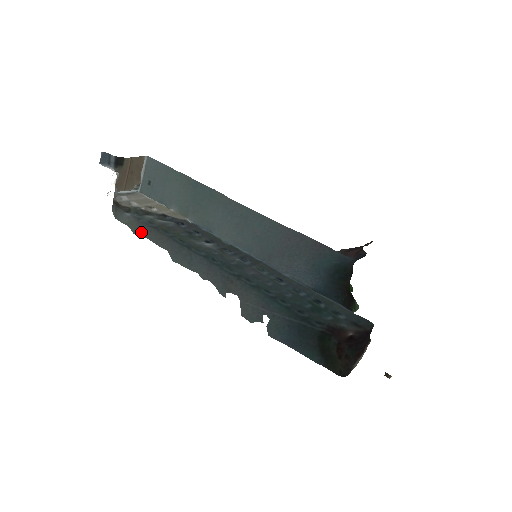
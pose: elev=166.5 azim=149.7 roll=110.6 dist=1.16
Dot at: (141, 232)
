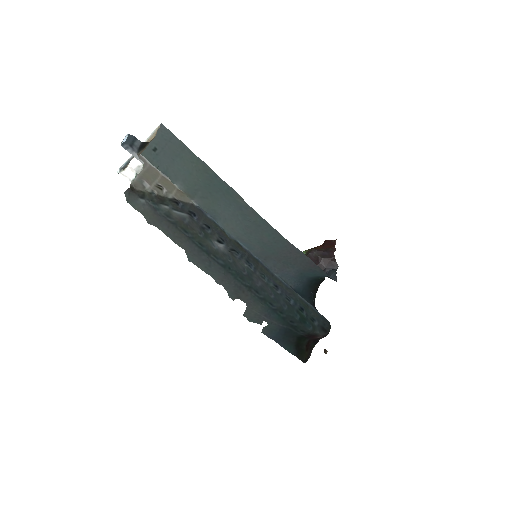
Dot at: (158, 225)
